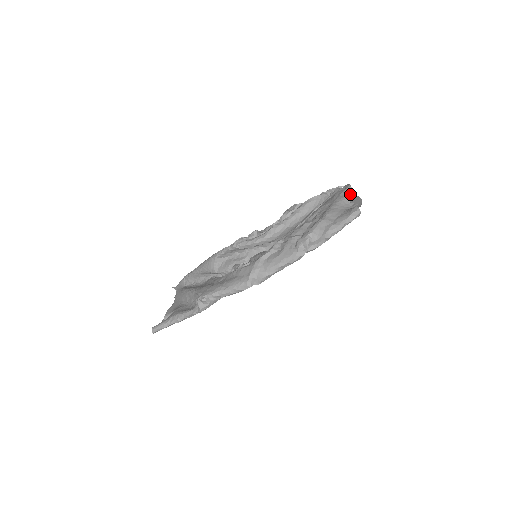
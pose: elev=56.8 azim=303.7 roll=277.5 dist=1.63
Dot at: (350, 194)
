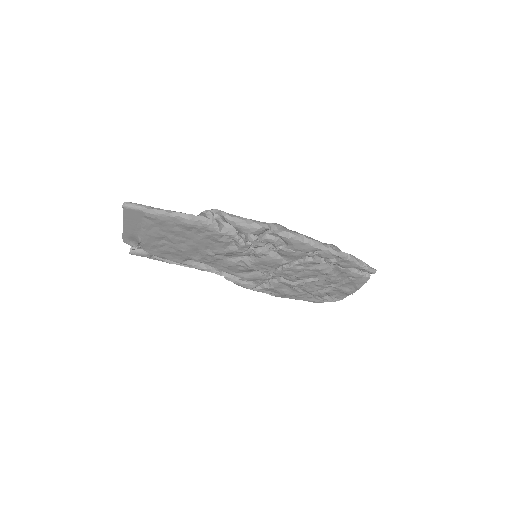
Dot at: occluded
